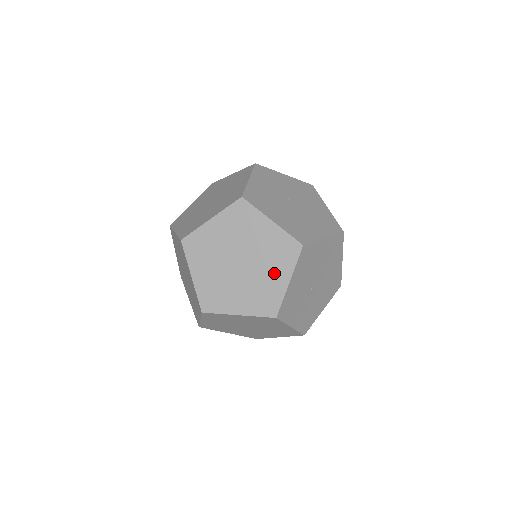
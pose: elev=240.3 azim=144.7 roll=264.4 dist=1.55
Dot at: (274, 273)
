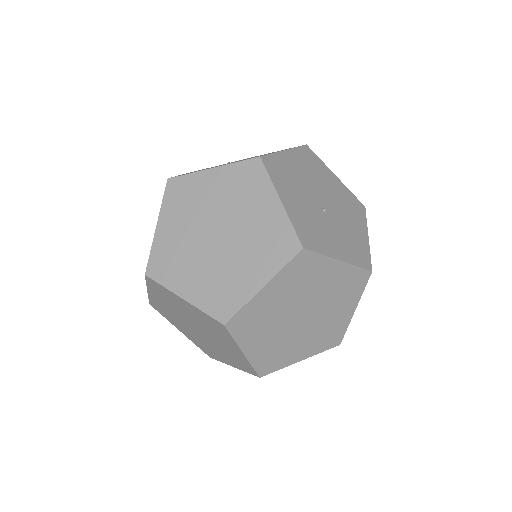
Dot at: (258, 209)
